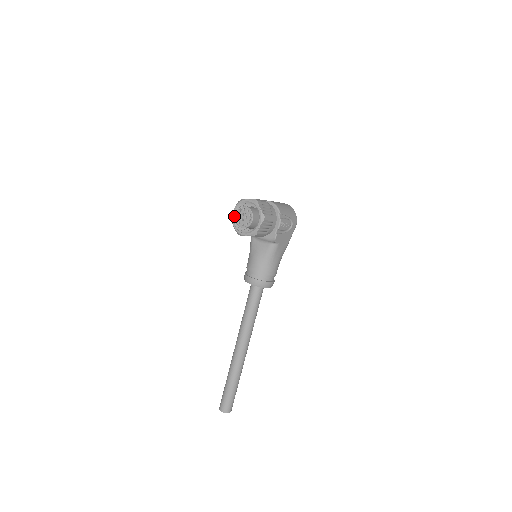
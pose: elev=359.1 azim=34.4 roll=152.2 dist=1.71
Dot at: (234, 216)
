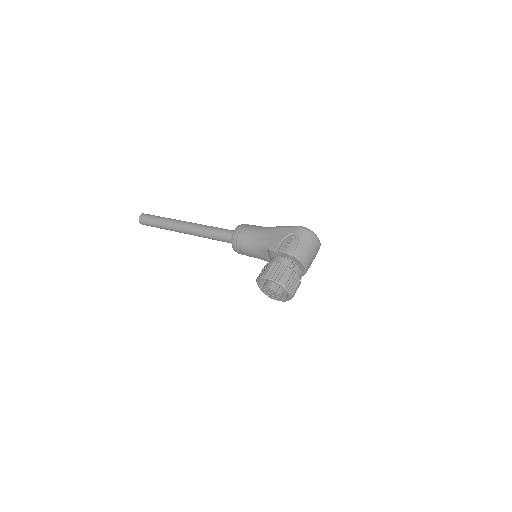
Dot at: (266, 279)
